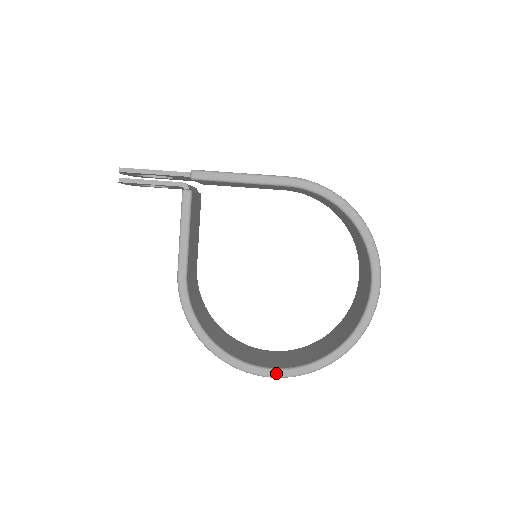
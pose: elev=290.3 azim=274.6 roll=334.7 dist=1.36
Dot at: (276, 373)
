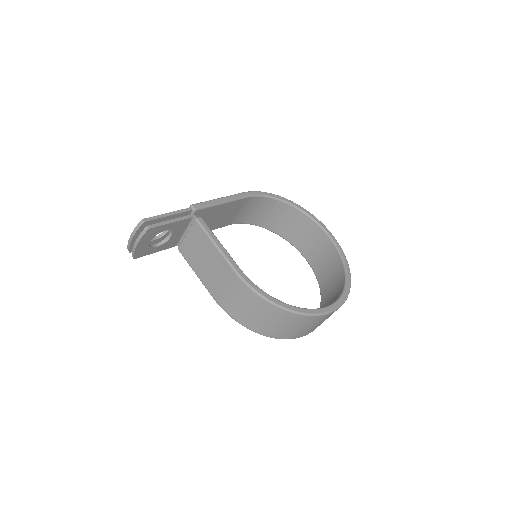
Dot at: (337, 304)
